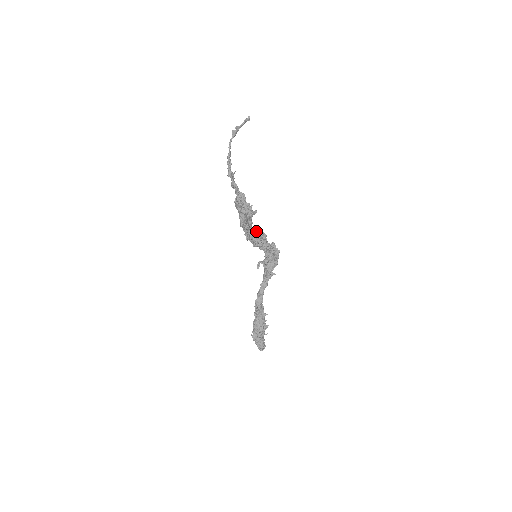
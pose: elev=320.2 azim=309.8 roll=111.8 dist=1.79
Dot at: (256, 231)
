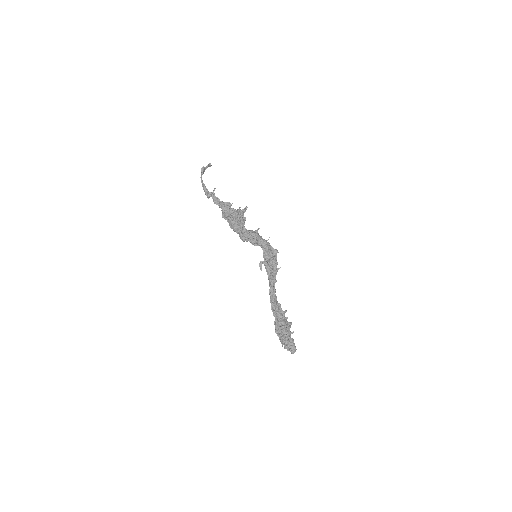
Dot at: (250, 230)
